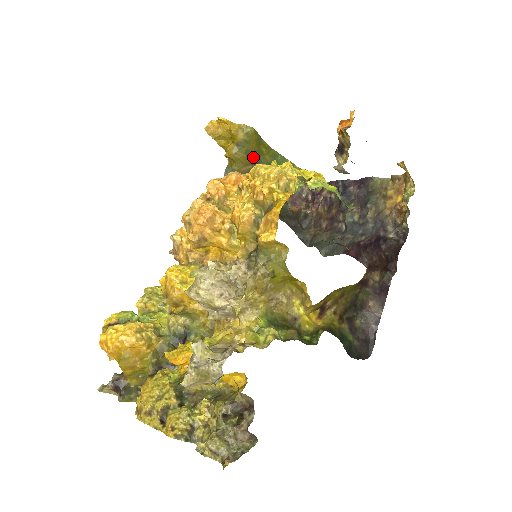
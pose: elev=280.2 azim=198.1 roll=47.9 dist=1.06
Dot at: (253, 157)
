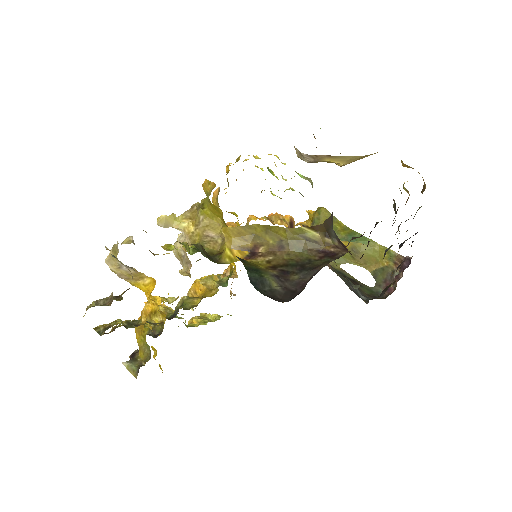
Dot at: occluded
